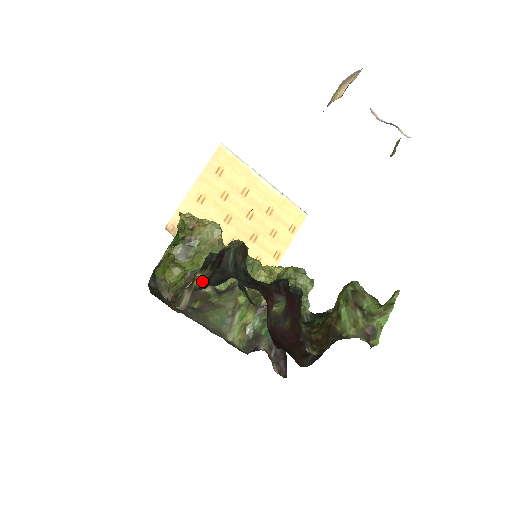
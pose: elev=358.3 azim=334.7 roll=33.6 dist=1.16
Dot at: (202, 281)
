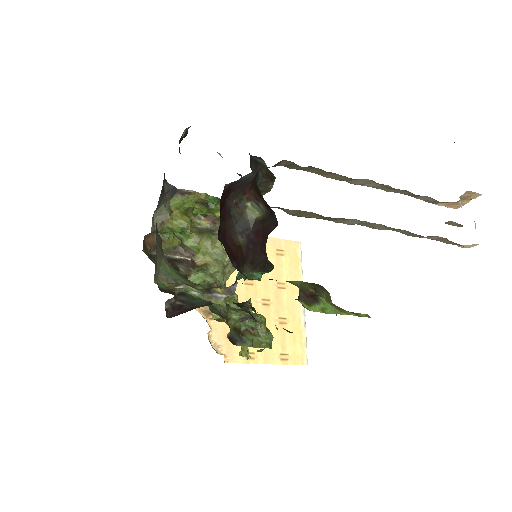
Dot at: occluded
